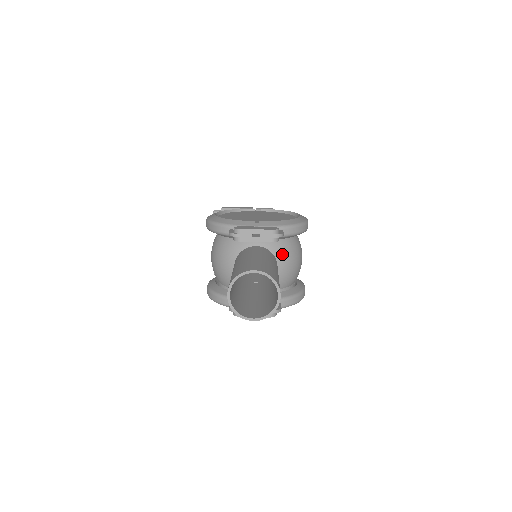
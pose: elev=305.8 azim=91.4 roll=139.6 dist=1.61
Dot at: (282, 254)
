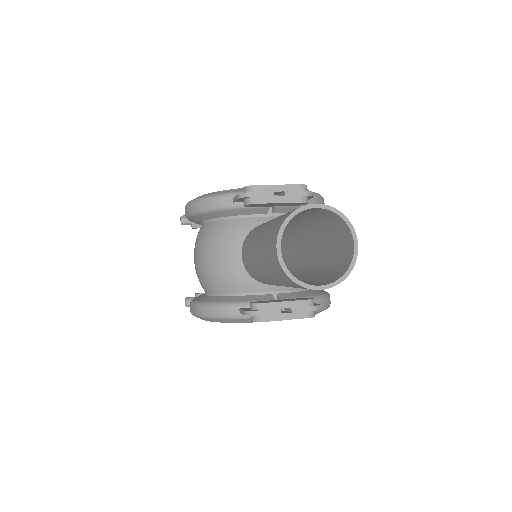
Dot at: occluded
